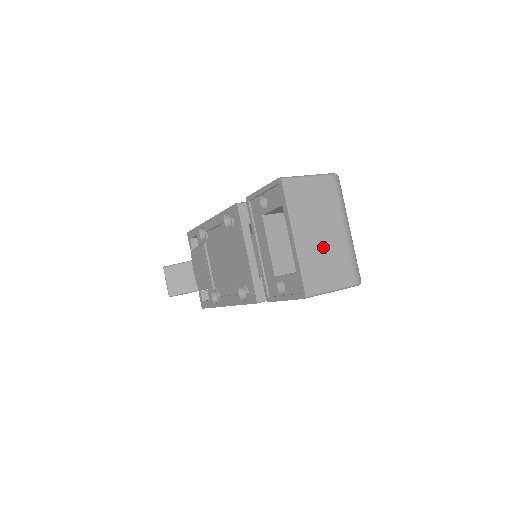
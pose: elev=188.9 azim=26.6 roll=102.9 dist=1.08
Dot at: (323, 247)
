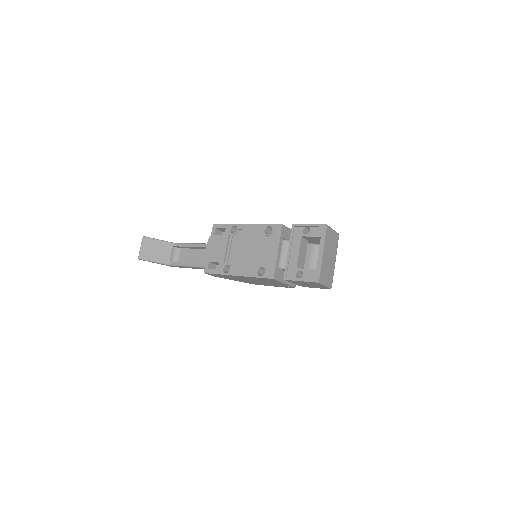
Dot at: (328, 264)
